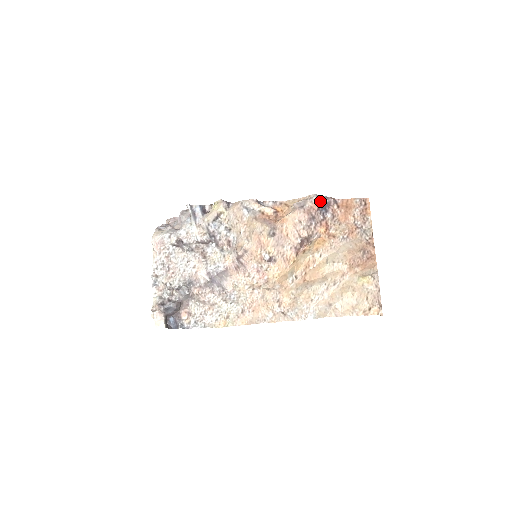
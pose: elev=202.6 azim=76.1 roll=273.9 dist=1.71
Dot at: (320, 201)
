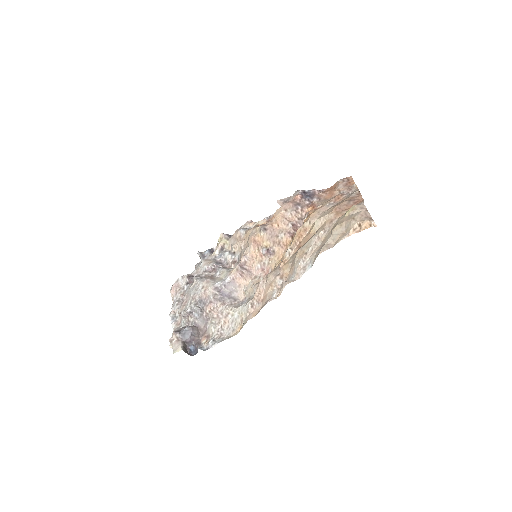
Dot at: (302, 192)
